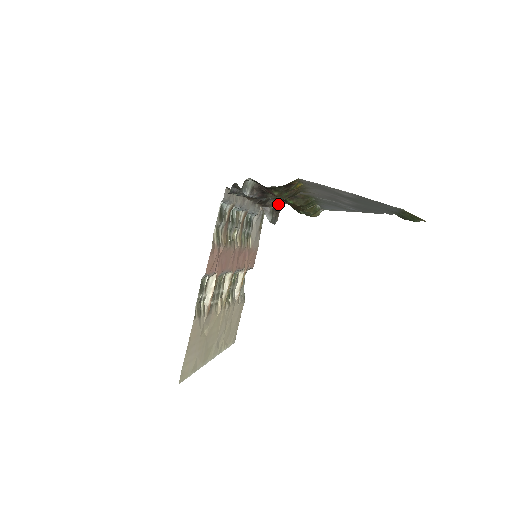
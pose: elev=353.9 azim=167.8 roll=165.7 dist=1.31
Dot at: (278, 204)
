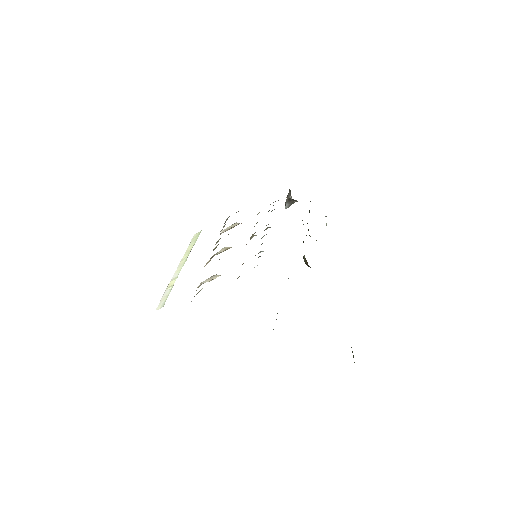
Dot at: occluded
